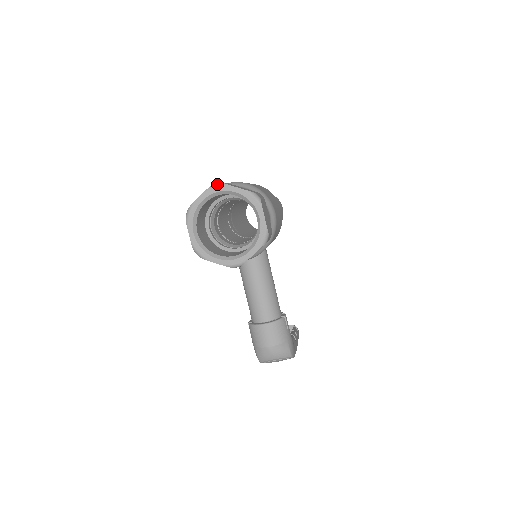
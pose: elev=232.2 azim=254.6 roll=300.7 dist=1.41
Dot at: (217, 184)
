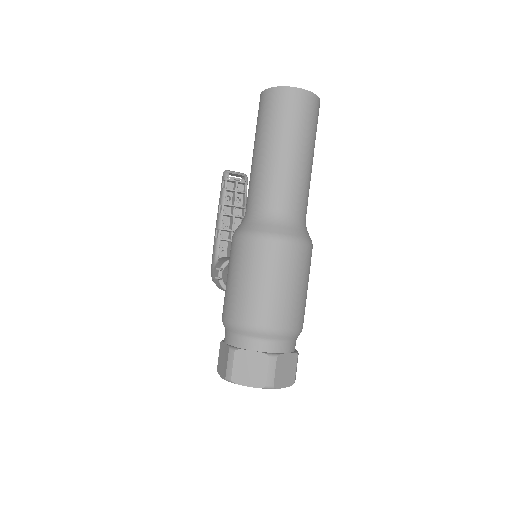
Dot at: occluded
